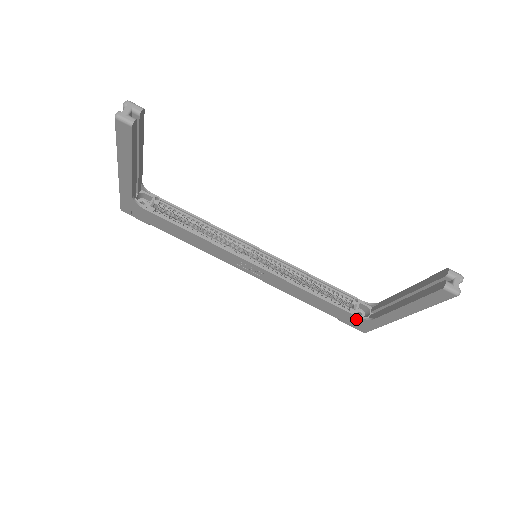
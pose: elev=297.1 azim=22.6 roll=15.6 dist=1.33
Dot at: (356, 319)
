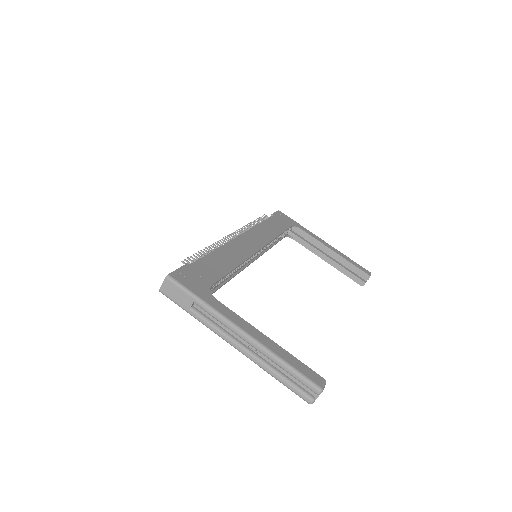
Dot at: occluded
